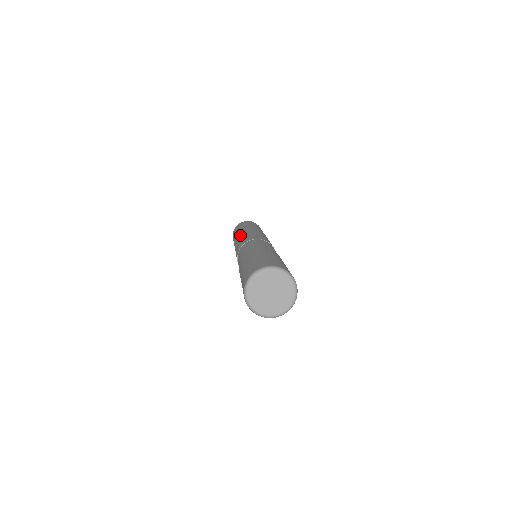
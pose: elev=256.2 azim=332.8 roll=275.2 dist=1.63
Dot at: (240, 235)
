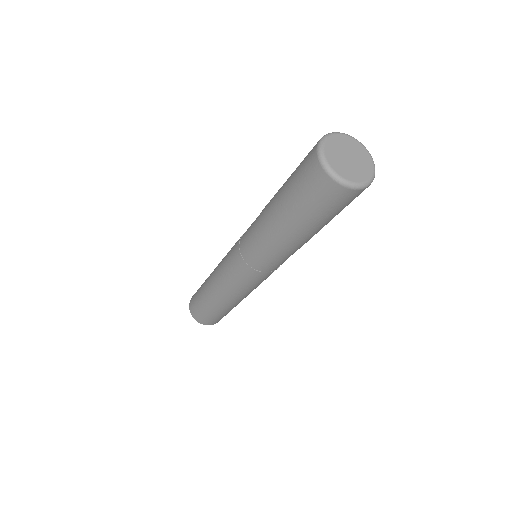
Dot at: (215, 270)
